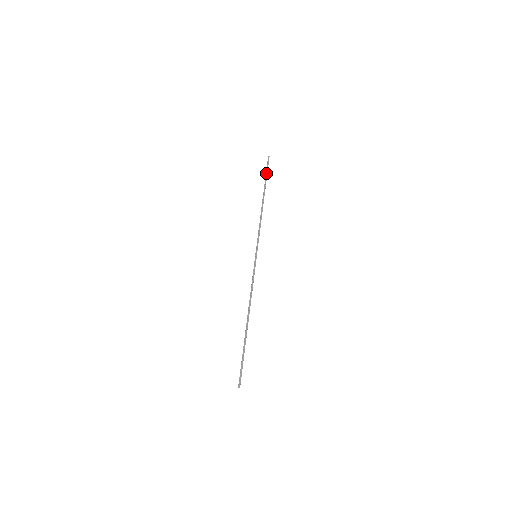
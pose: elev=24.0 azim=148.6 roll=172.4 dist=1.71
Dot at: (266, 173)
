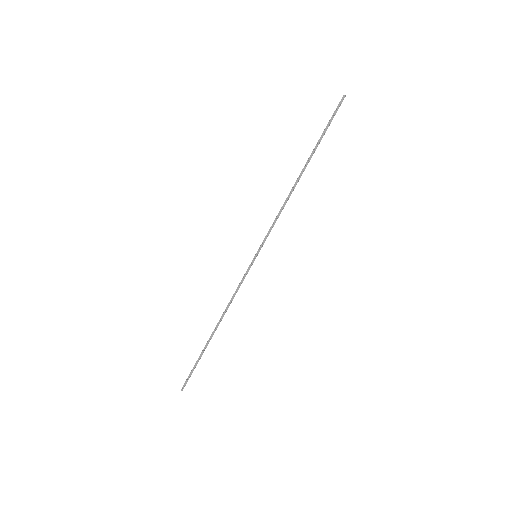
Dot at: (324, 129)
